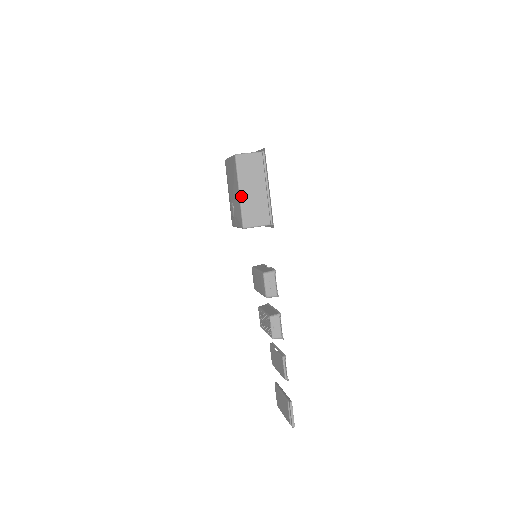
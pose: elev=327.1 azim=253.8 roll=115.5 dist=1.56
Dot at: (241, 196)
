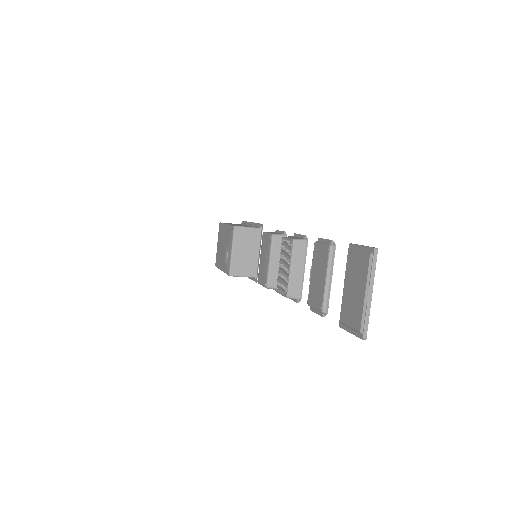
Dot at: (228, 224)
